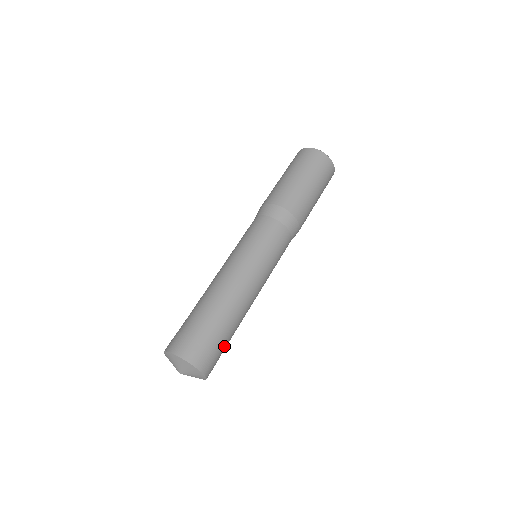
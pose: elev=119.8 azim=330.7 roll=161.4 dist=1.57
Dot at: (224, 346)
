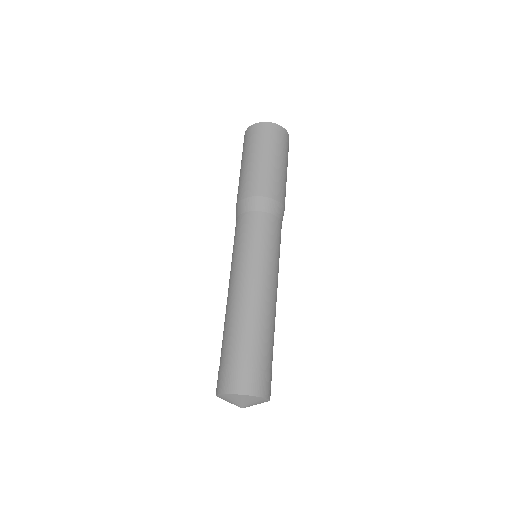
Dot at: occluded
